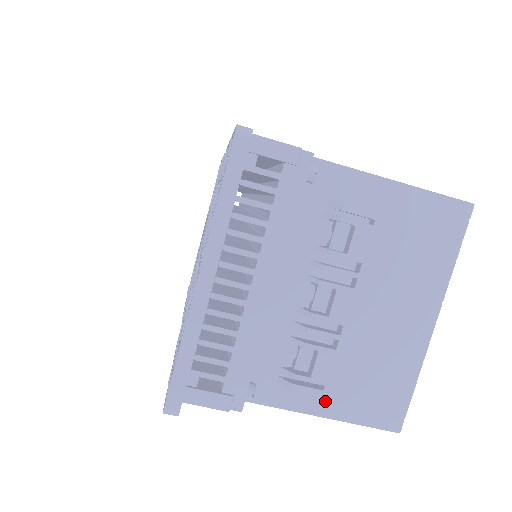
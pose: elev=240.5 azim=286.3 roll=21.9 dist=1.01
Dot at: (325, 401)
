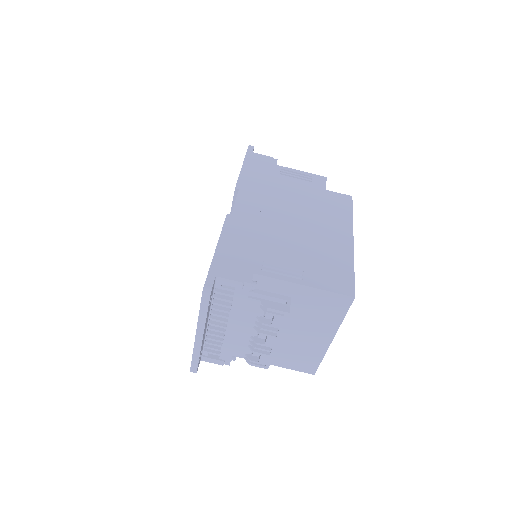
Dot at: (274, 360)
